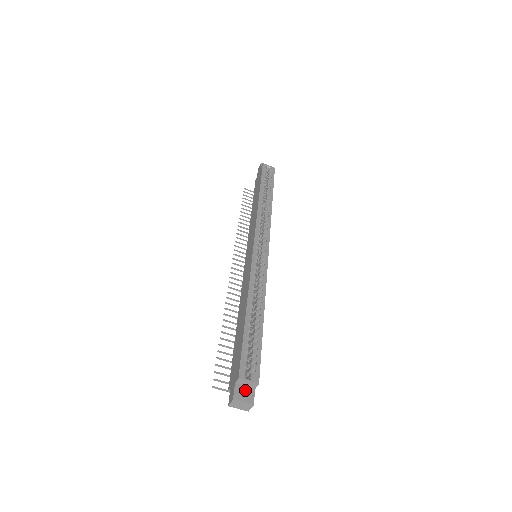
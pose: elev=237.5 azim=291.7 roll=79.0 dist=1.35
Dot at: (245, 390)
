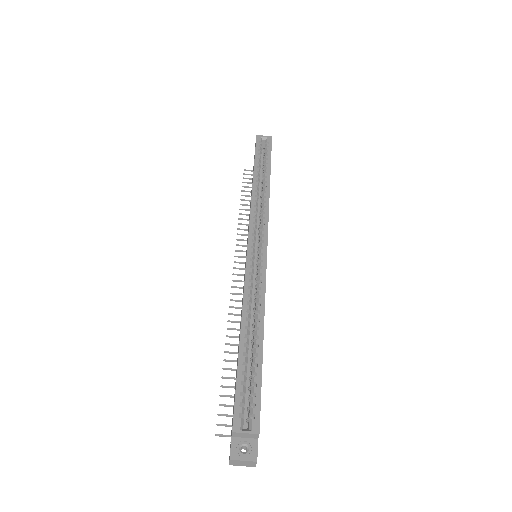
Dot at: (245, 443)
